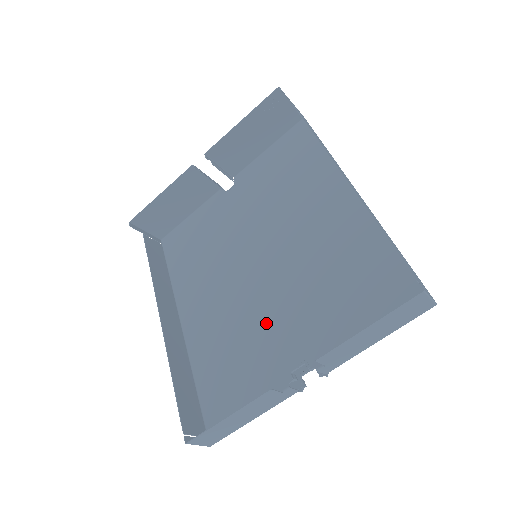
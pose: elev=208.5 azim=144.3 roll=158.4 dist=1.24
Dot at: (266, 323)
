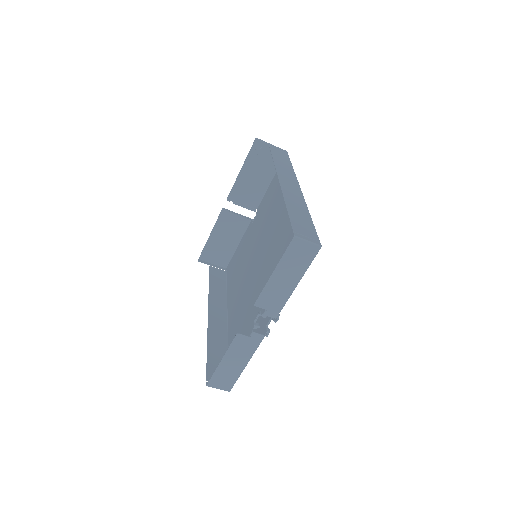
Dot at: occluded
